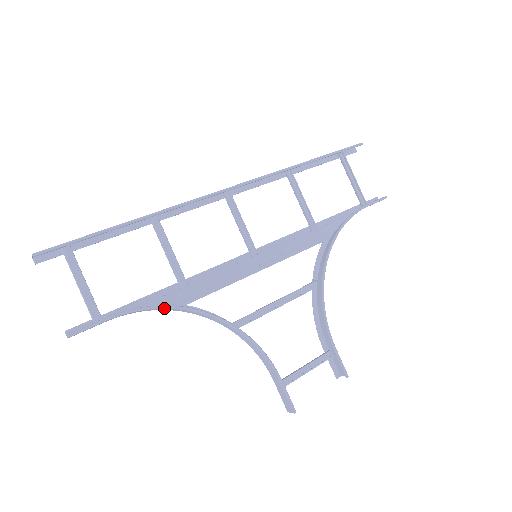
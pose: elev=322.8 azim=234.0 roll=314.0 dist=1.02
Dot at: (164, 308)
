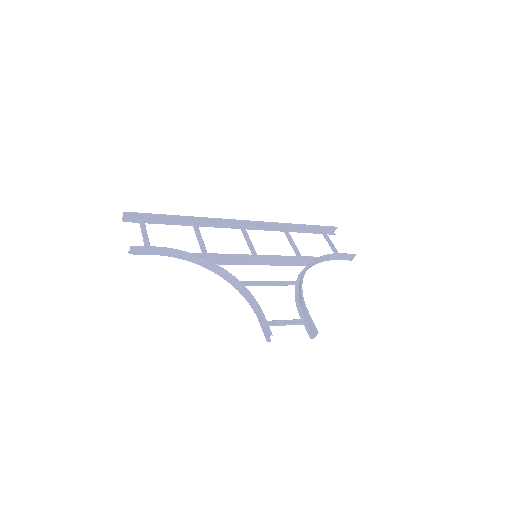
Dot at: (190, 254)
